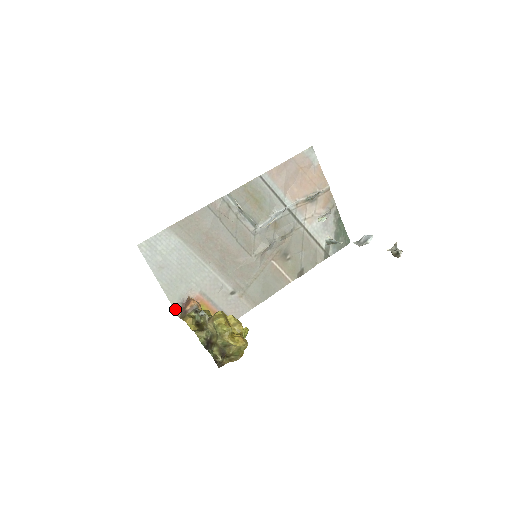
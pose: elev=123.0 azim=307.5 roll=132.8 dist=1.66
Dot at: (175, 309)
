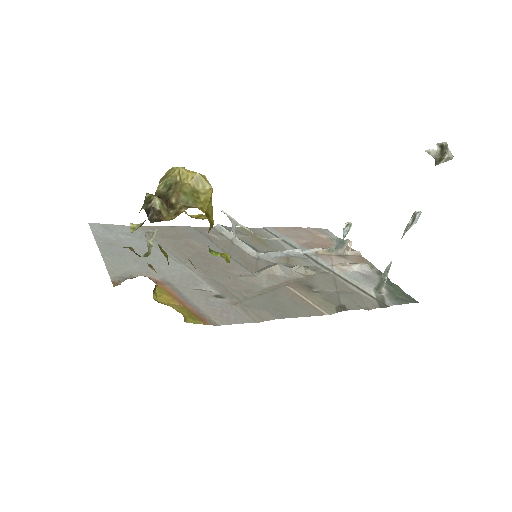
Dot at: (112, 280)
